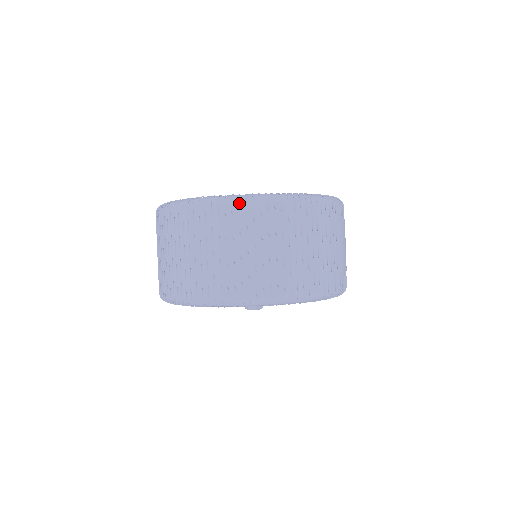
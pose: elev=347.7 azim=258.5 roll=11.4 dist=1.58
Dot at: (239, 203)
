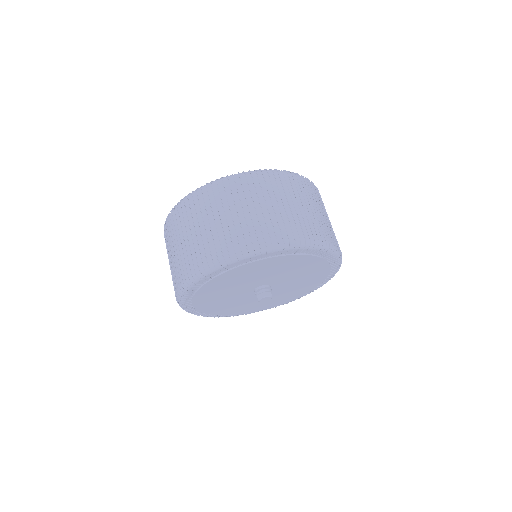
Dot at: (283, 173)
